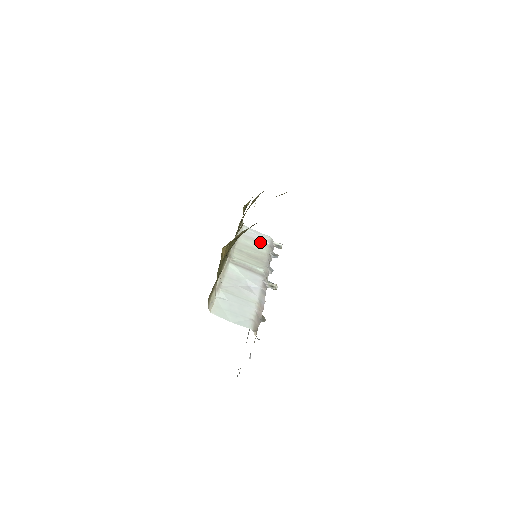
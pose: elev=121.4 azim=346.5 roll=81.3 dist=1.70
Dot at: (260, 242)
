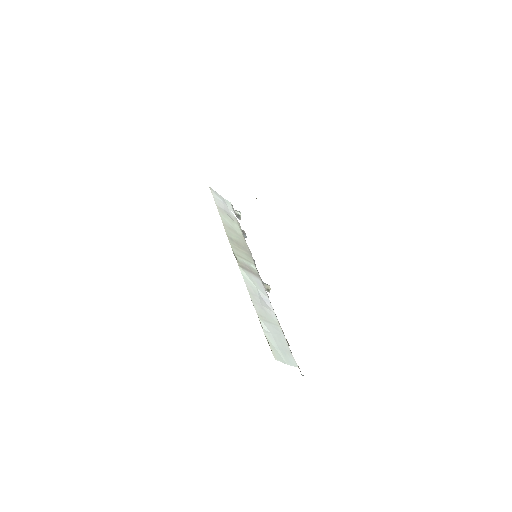
Dot at: (231, 216)
